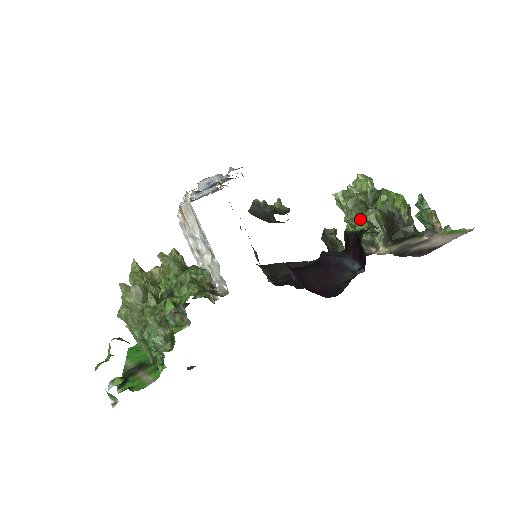
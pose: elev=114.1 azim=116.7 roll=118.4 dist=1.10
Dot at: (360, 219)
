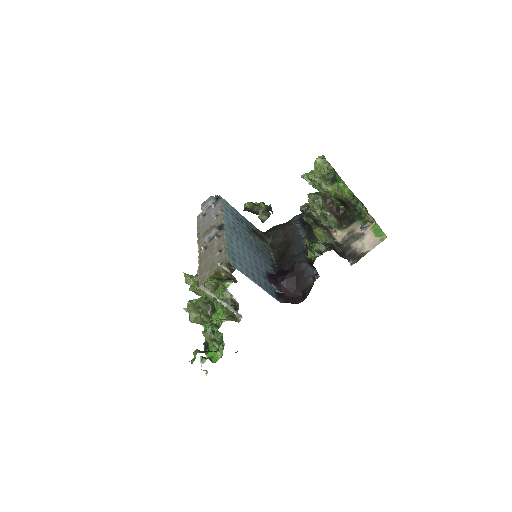
Dot at: (308, 252)
